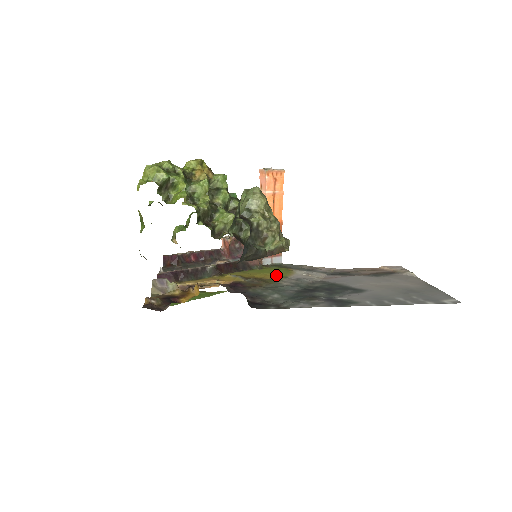
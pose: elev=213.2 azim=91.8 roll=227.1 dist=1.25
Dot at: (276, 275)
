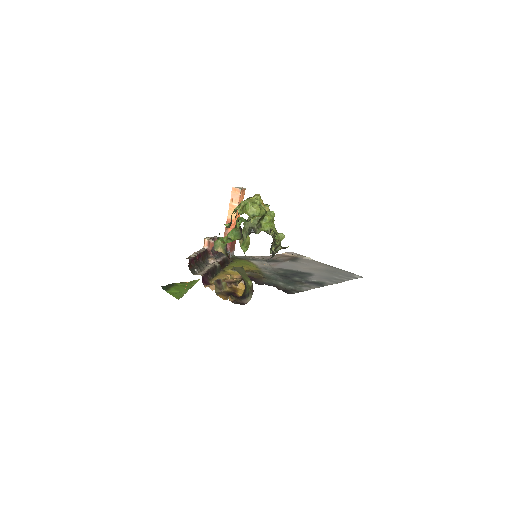
Dot at: (251, 266)
